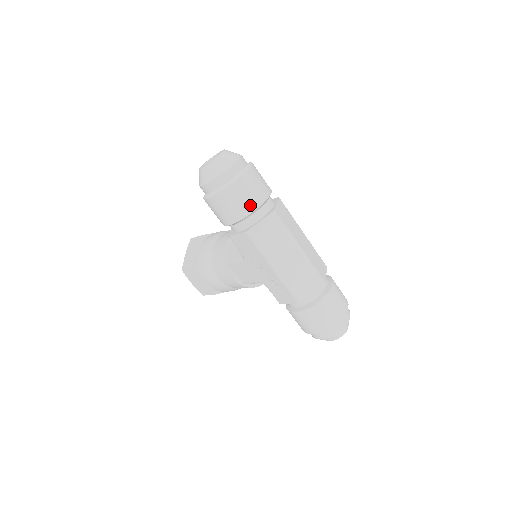
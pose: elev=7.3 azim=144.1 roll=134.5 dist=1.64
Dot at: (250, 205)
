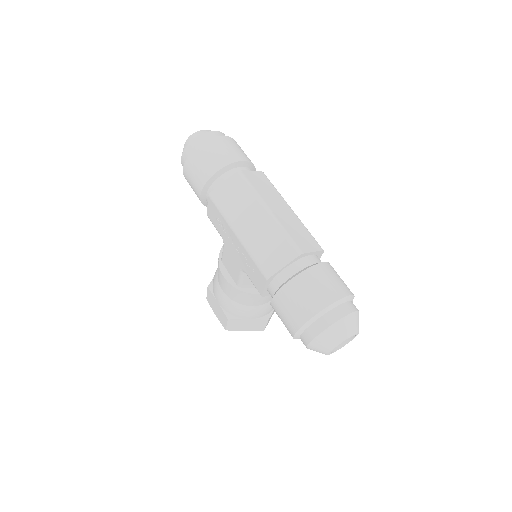
Dot at: (213, 166)
